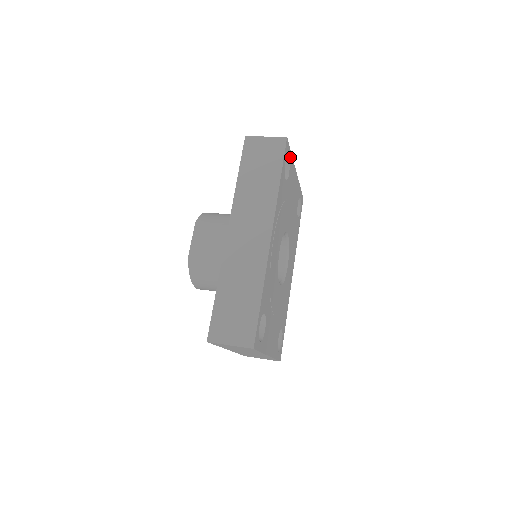
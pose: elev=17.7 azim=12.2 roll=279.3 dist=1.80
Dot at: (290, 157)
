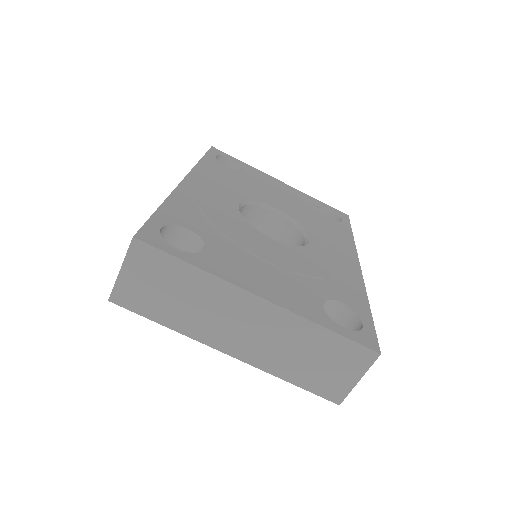
Dot at: (239, 163)
